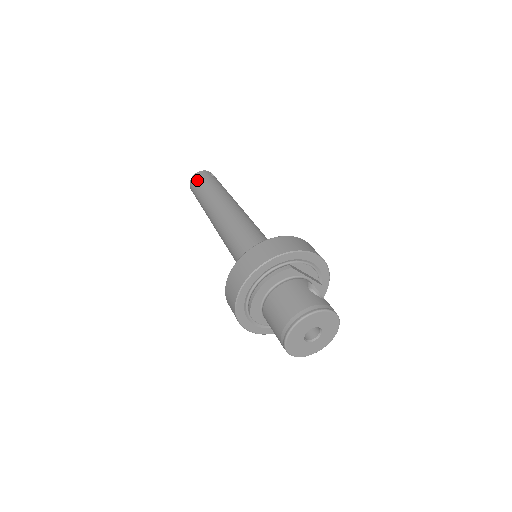
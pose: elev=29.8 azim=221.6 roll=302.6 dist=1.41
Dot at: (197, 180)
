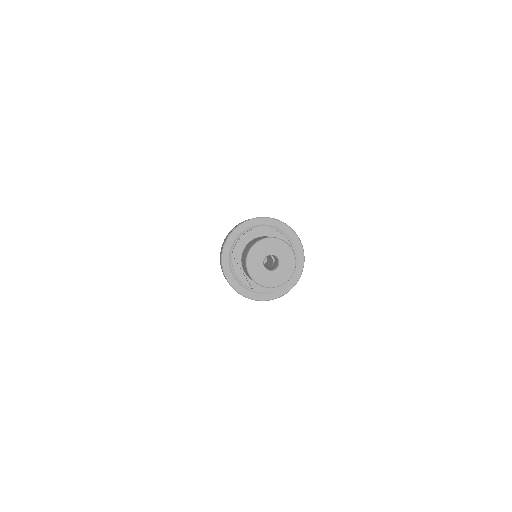
Dot at: occluded
